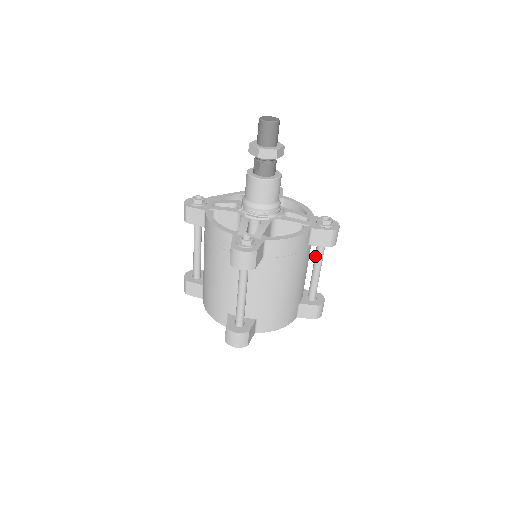
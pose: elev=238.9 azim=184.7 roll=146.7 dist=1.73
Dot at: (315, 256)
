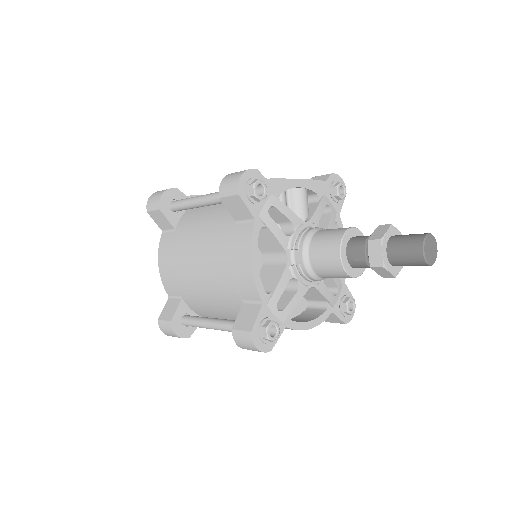
Dot at: occluded
